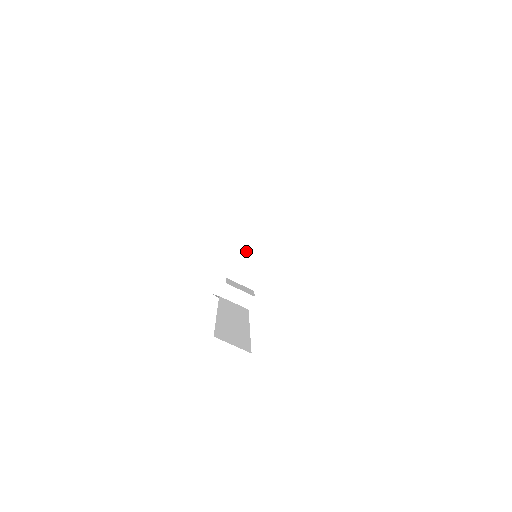
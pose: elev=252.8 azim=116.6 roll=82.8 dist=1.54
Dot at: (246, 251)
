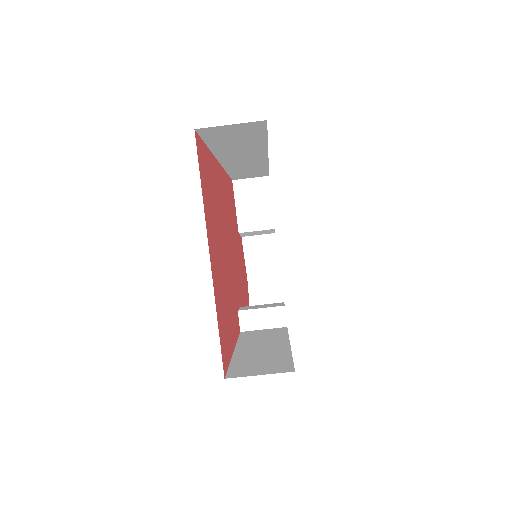
Dot at: (266, 273)
